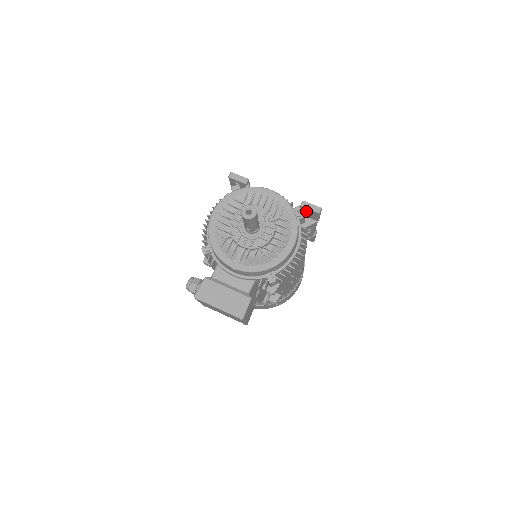
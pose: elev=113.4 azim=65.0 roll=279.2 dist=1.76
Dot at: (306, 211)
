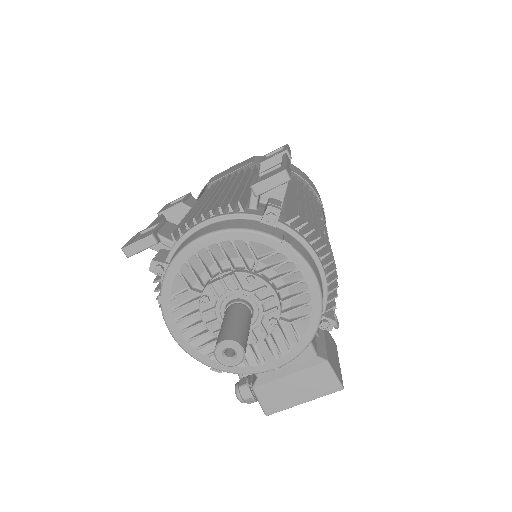
Dot at: occluded
